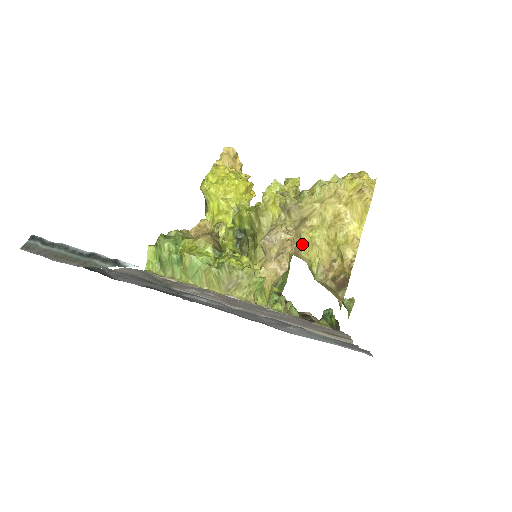
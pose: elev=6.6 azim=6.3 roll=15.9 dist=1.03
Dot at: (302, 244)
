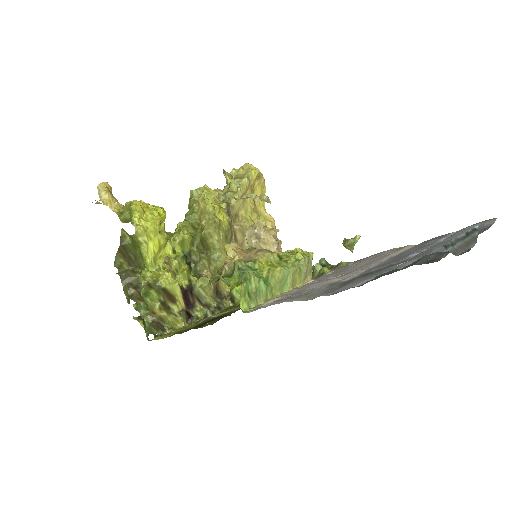
Dot at: (244, 236)
